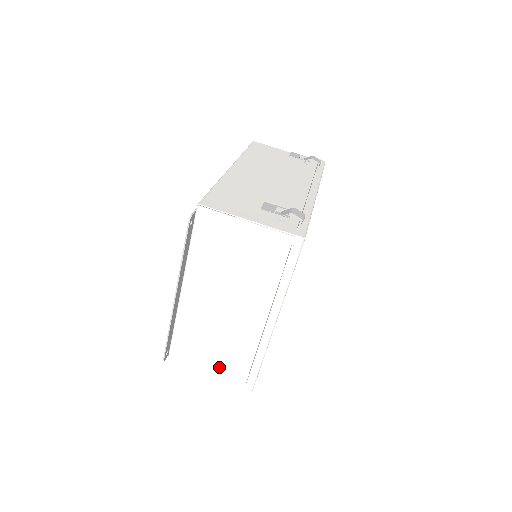
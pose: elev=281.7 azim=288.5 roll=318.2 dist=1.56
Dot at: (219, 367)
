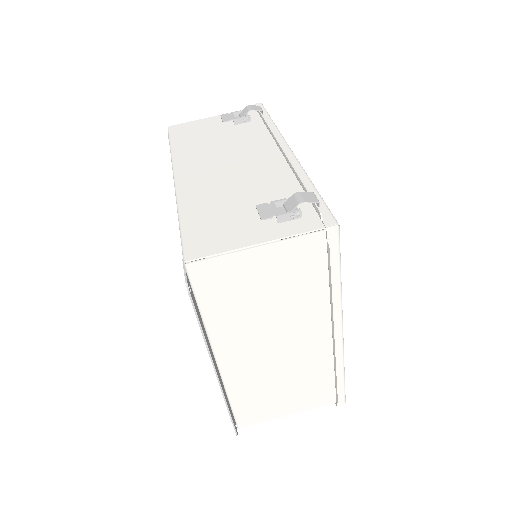
Dot at: (299, 402)
